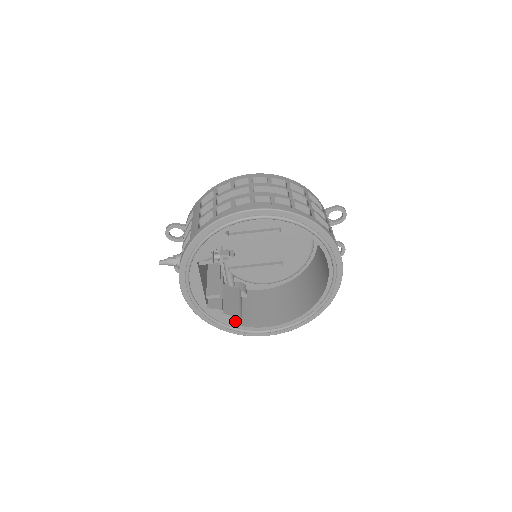
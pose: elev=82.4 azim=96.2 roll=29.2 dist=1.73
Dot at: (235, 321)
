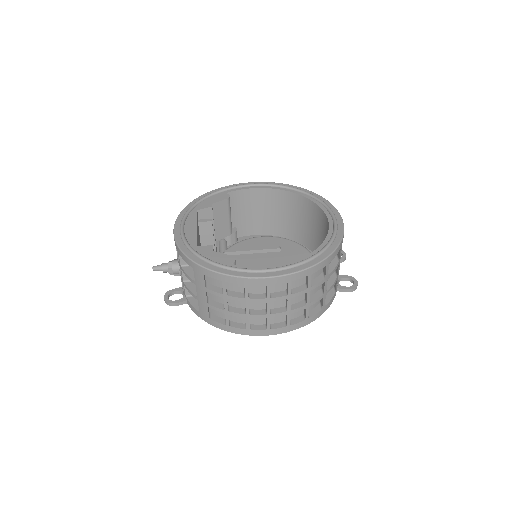
Dot at: (226, 259)
